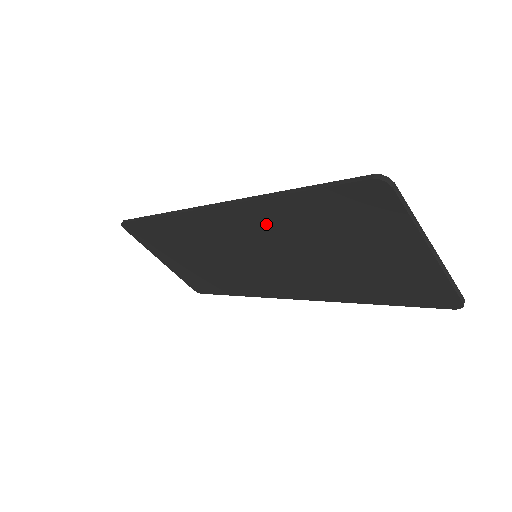
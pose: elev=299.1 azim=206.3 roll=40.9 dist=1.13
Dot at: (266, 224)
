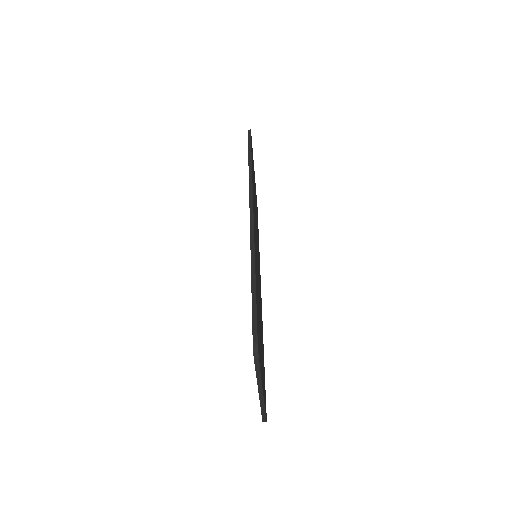
Dot at: occluded
